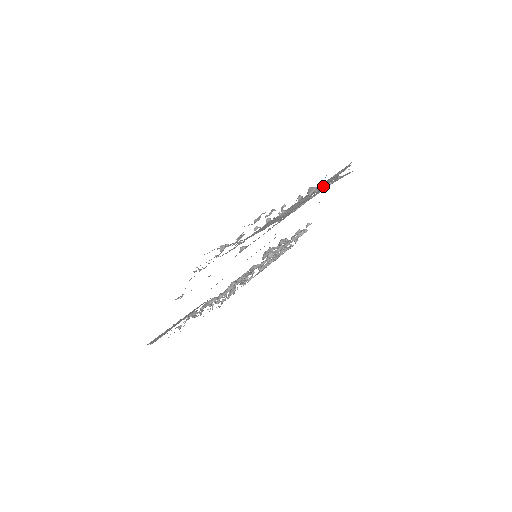
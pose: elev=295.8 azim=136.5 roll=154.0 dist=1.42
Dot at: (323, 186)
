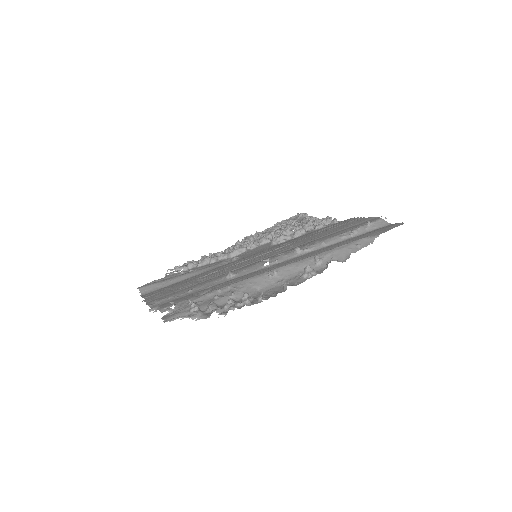
Dot at: occluded
